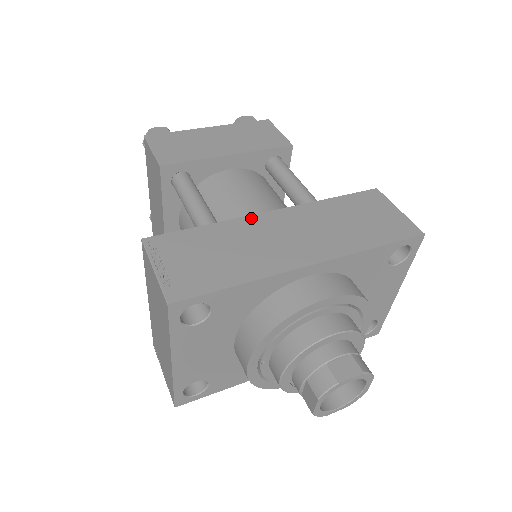
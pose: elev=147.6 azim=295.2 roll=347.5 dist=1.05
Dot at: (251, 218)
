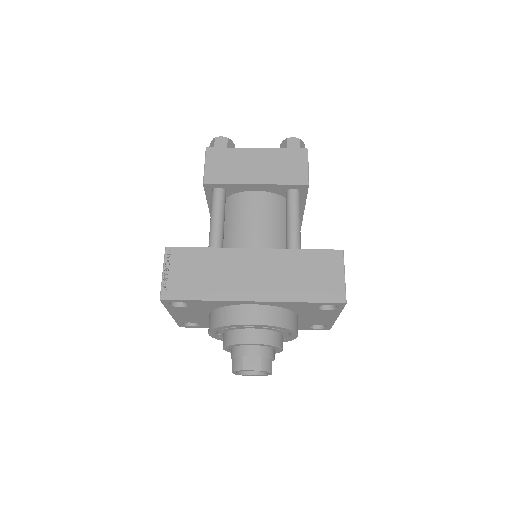
Dot at: (237, 251)
